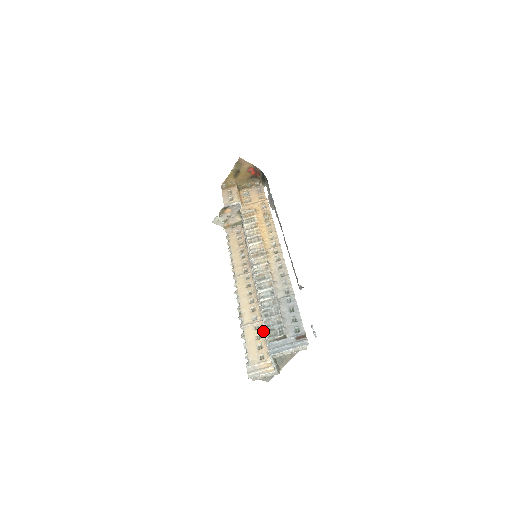
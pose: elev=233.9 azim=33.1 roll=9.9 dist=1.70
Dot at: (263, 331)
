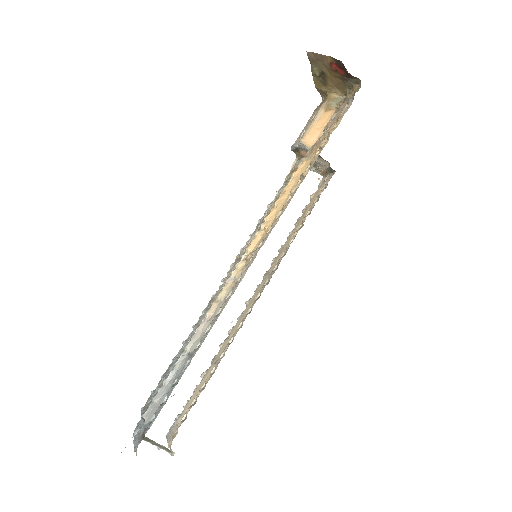
Dot at: (206, 382)
